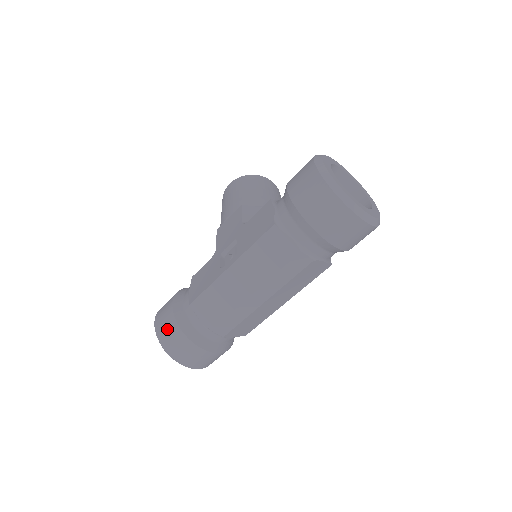
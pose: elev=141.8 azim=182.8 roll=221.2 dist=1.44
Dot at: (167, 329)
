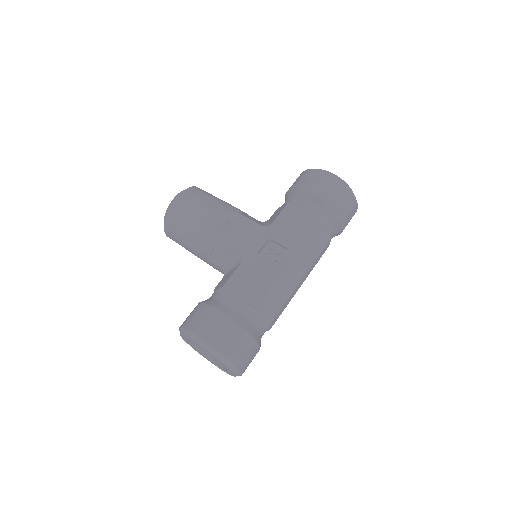
Dot at: (234, 341)
